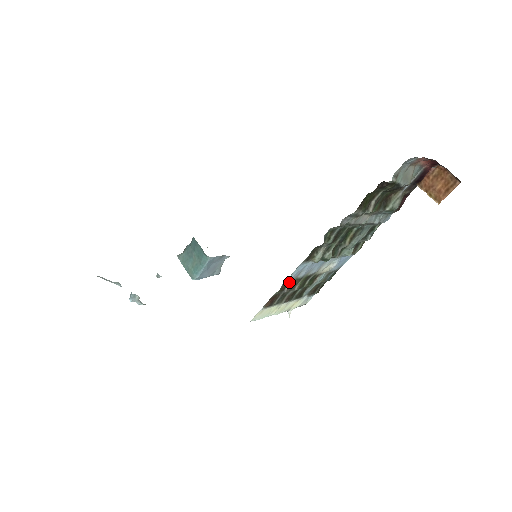
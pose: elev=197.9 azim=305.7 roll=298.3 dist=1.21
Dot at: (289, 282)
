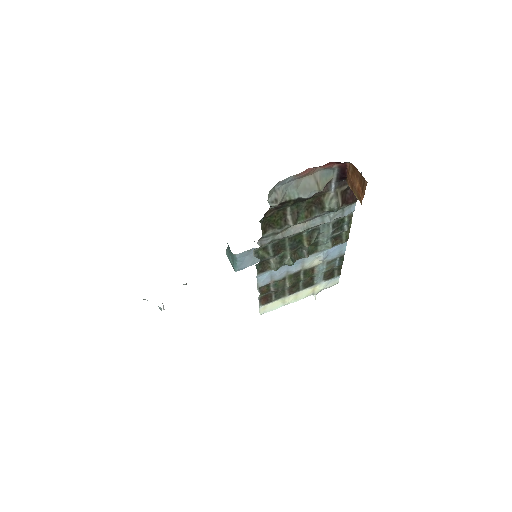
Dot at: (269, 285)
